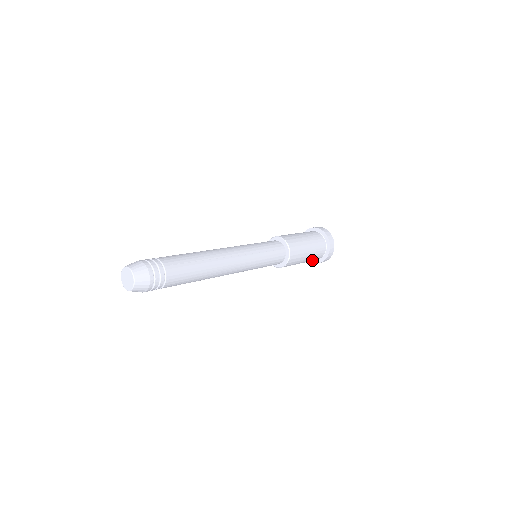
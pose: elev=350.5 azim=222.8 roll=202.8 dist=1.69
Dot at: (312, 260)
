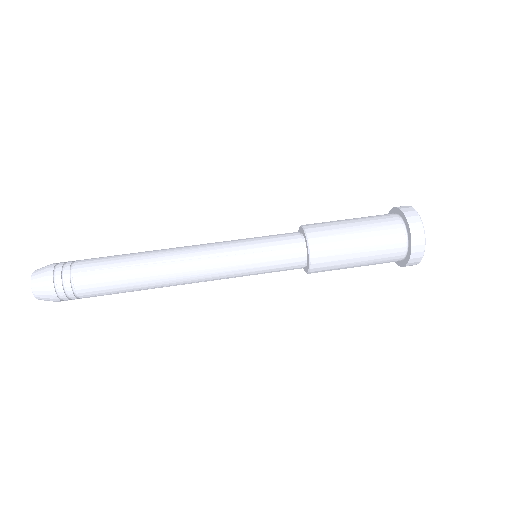
Dot at: (381, 262)
